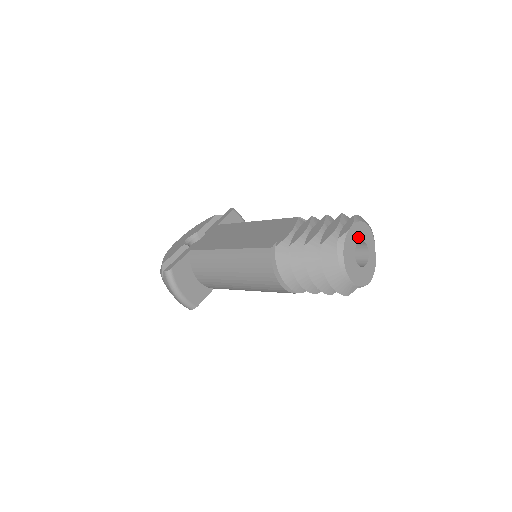
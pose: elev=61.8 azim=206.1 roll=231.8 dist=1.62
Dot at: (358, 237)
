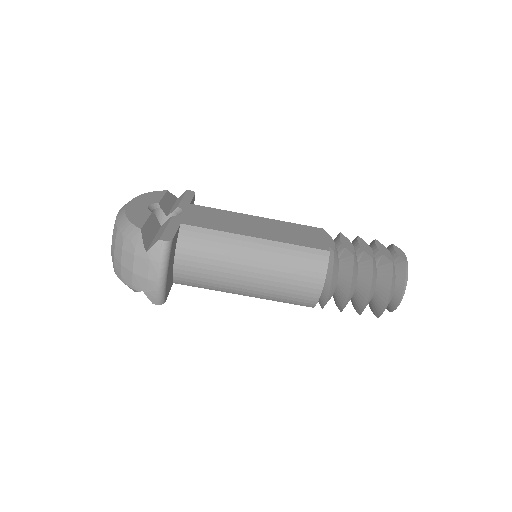
Dot at: occluded
